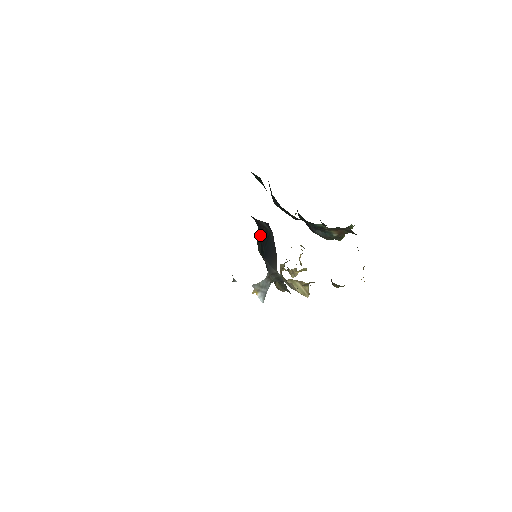
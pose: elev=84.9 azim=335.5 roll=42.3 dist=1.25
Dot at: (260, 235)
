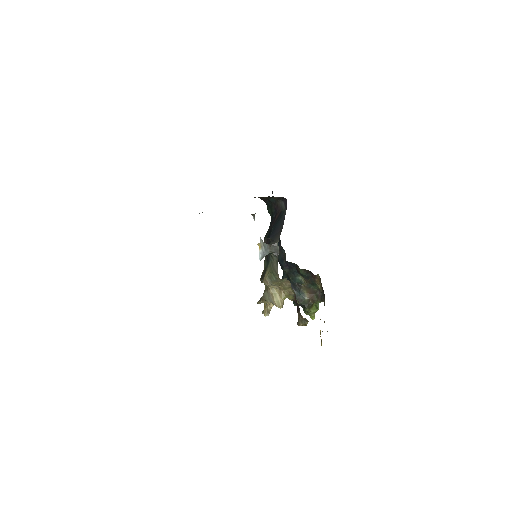
Dot at: (273, 221)
